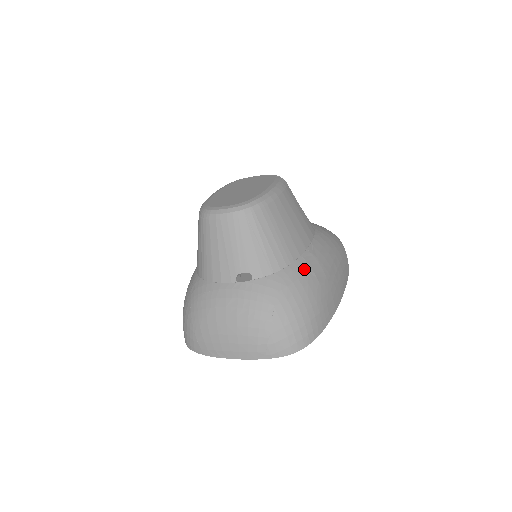
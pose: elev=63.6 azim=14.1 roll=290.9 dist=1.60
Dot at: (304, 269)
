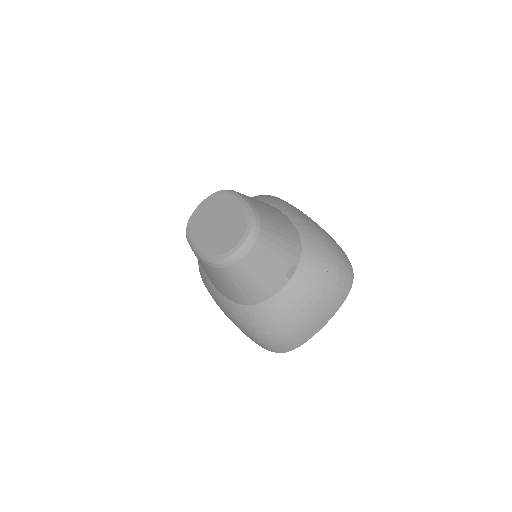
Dot at: (306, 231)
